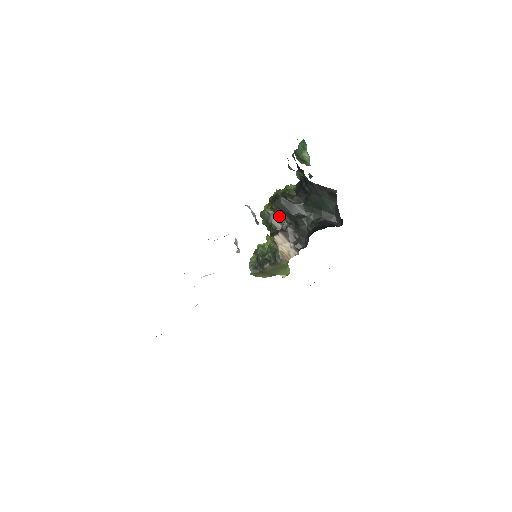
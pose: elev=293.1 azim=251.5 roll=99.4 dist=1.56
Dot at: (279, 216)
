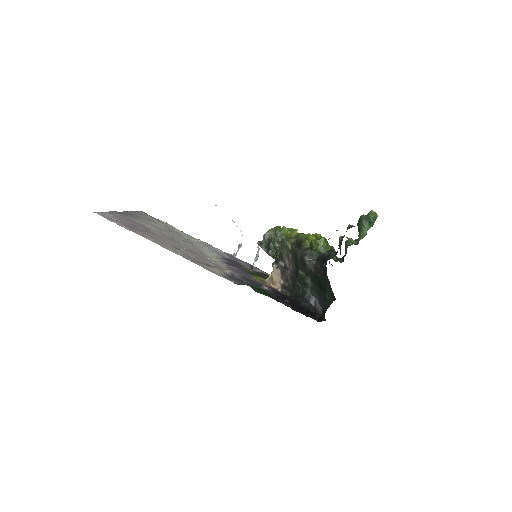
Dot at: (291, 257)
